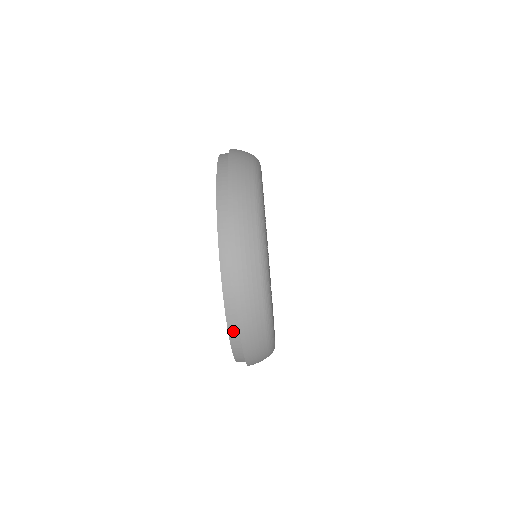
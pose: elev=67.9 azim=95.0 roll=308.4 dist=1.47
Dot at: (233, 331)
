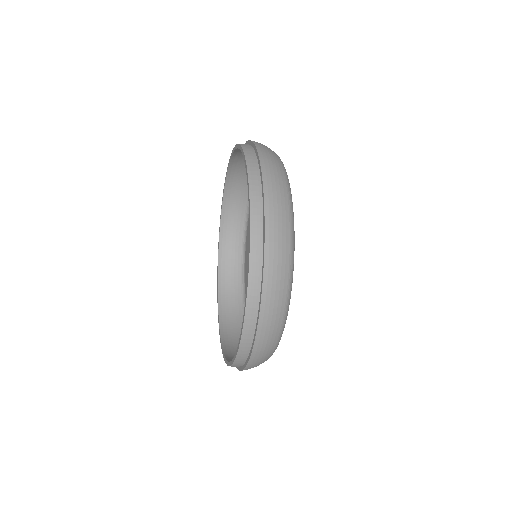
Dot at: (223, 330)
